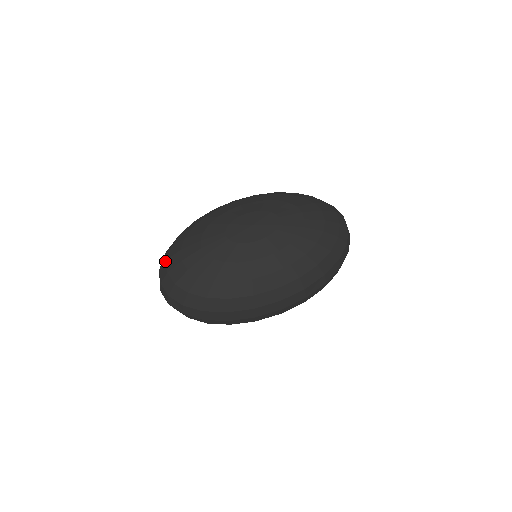
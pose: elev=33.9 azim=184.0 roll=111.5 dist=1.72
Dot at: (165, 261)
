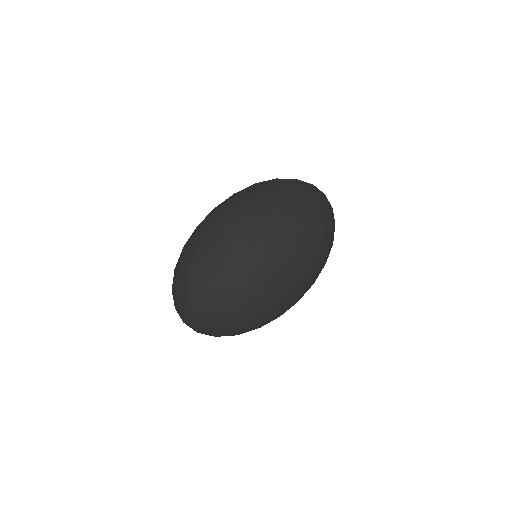
Dot at: (187, 305)
